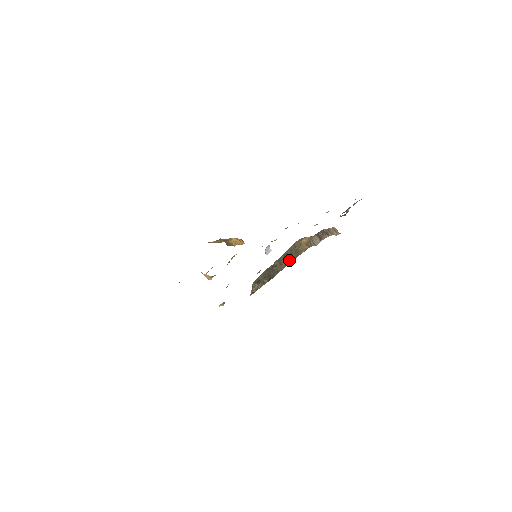
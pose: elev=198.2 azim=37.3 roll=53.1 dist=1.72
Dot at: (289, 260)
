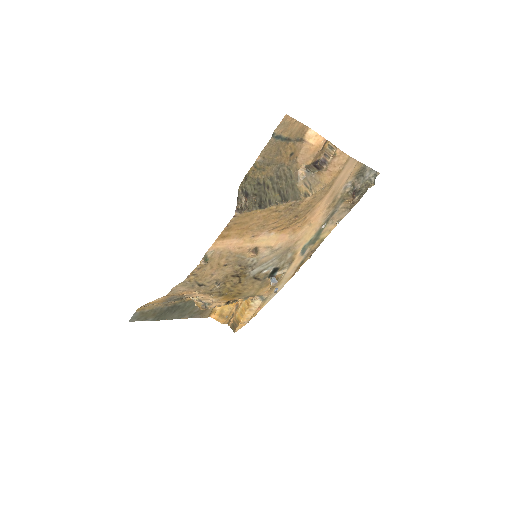
Dot at: (285, 195)
